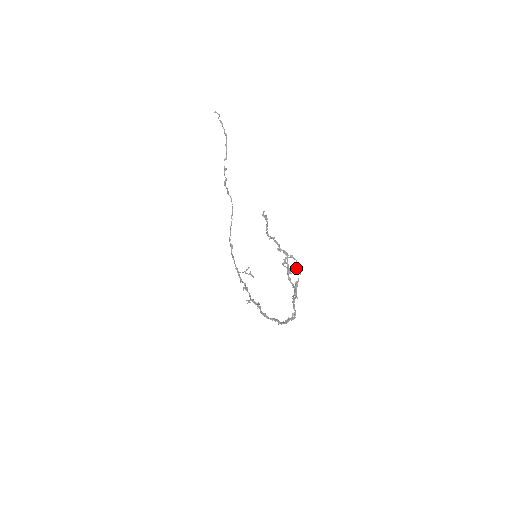
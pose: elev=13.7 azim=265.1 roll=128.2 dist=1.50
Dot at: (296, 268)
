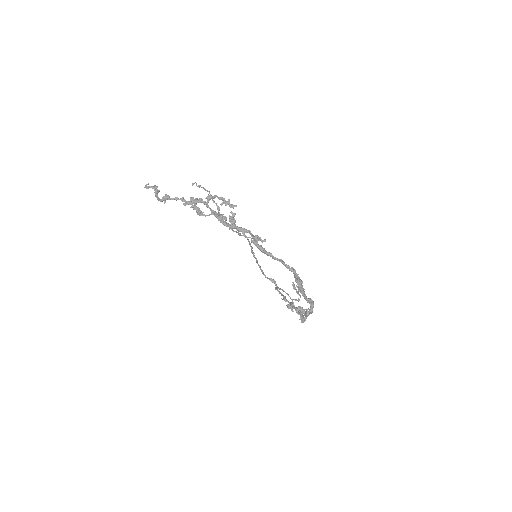
Dot at: (220, 204)
